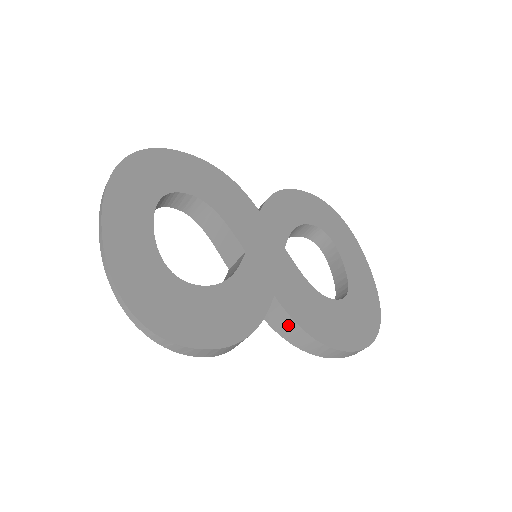
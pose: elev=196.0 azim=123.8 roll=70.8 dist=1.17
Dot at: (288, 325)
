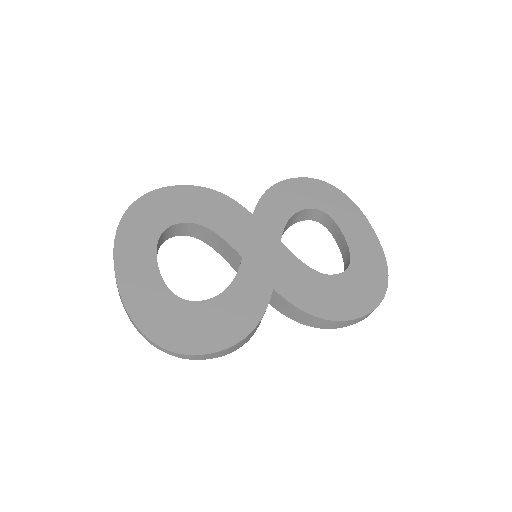
Dot at: (292, 310)
